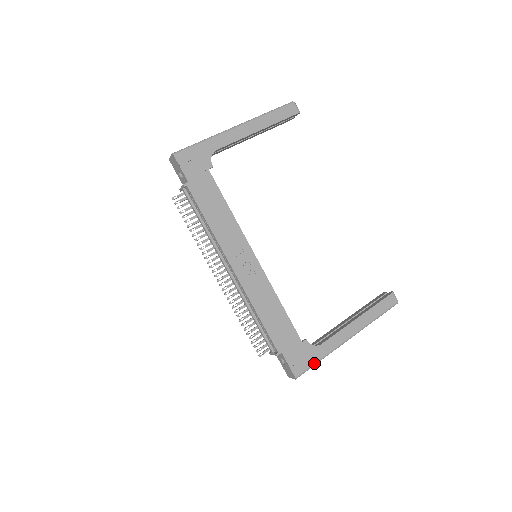
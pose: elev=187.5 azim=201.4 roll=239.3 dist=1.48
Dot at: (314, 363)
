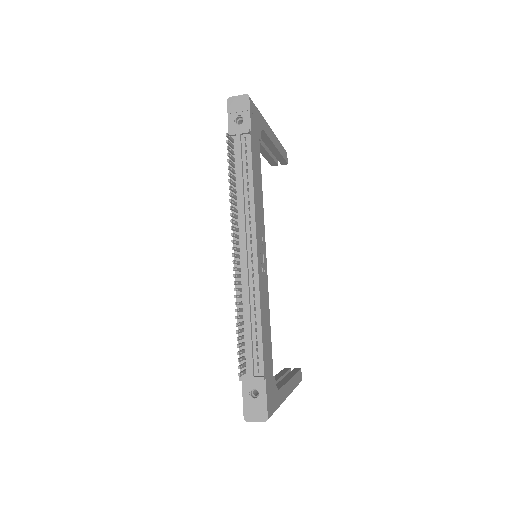
Dot at: (275, 409)
